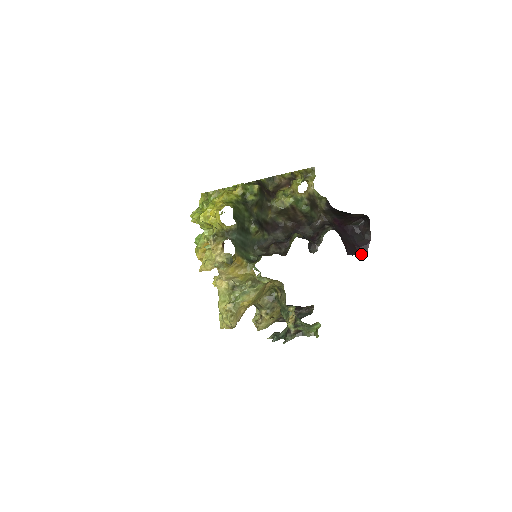
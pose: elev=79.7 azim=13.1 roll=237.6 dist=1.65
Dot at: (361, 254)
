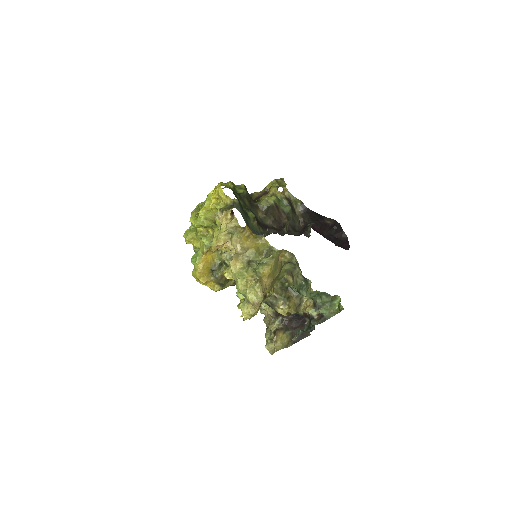
Dot at: (346, 249)
